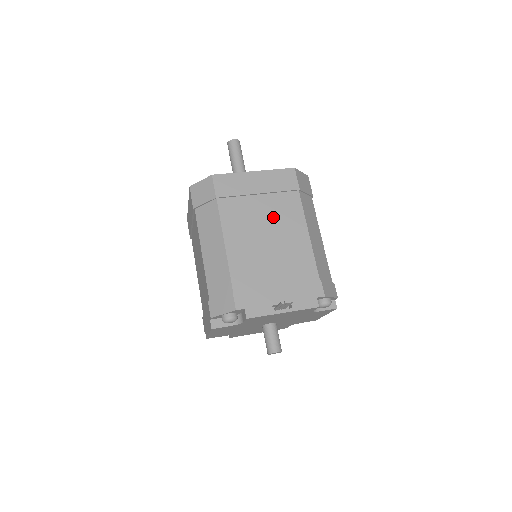
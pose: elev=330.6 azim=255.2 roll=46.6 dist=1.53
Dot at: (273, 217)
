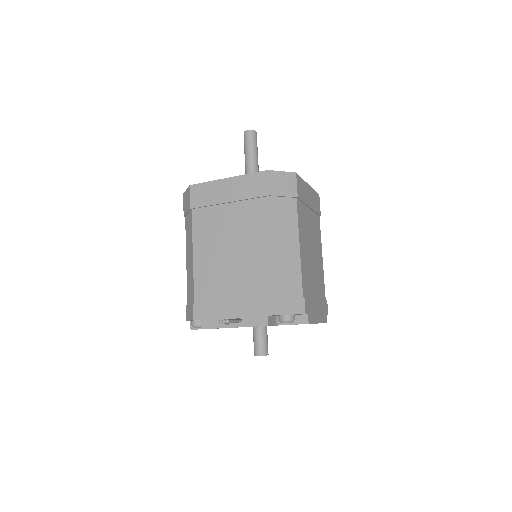
Dot at: (239, 227)
